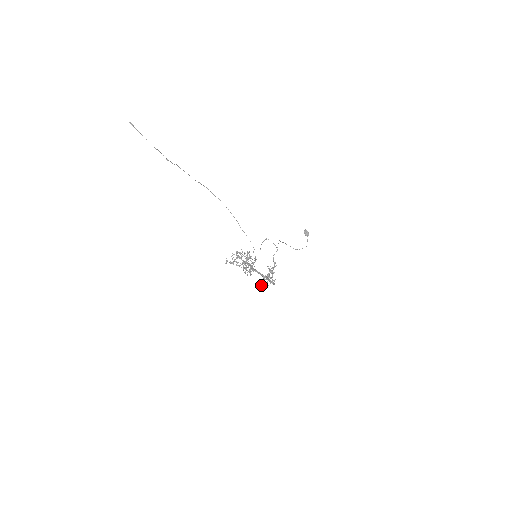
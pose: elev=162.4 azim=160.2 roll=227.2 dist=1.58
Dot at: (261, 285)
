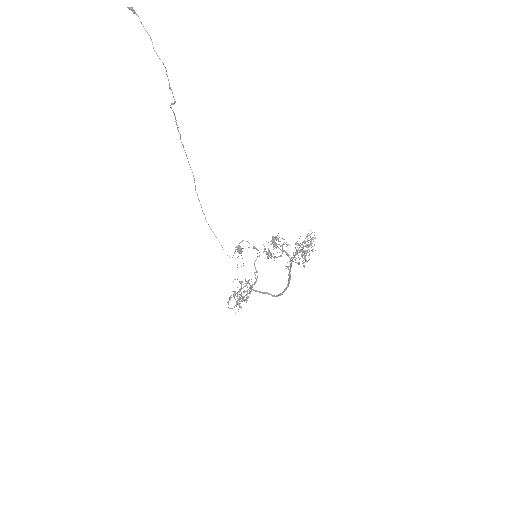
Dot at: (238, 302)
